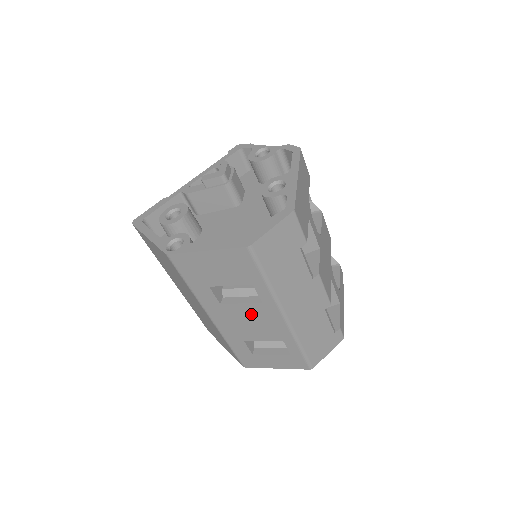
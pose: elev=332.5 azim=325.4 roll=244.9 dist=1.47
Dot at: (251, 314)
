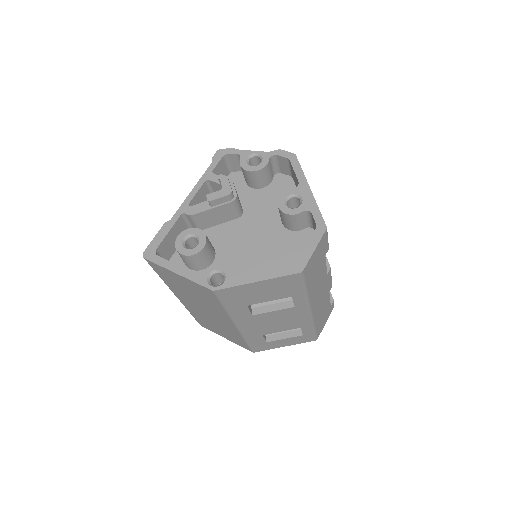
Dot at: (280, 316)
